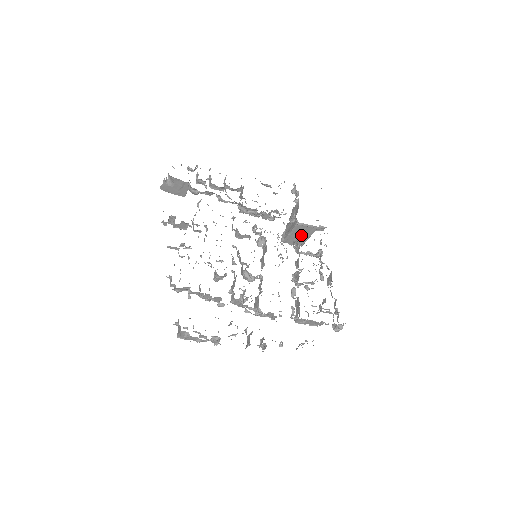
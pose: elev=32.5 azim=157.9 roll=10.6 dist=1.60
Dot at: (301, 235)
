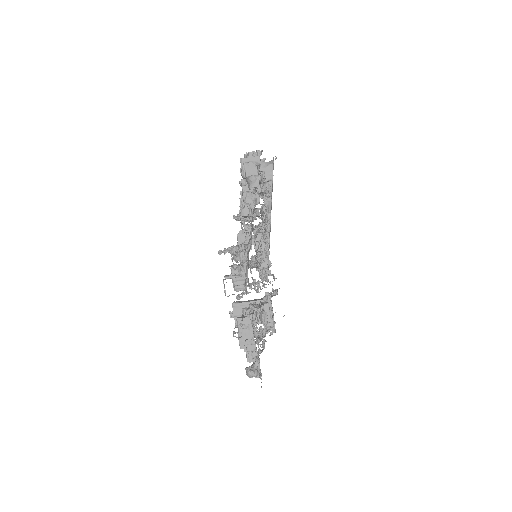
Dot at: occluded
